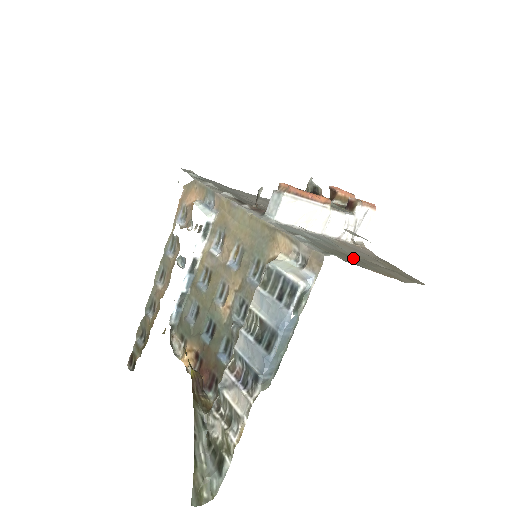
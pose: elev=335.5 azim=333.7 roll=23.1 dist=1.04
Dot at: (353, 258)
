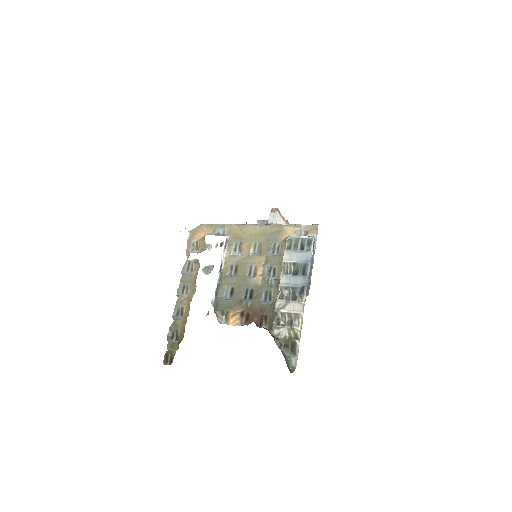
Dot at: occluded
